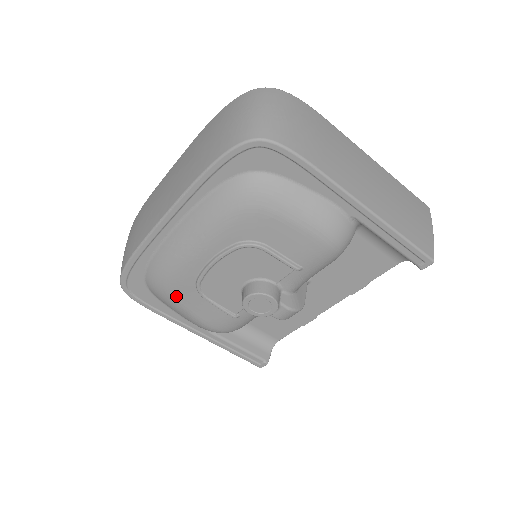
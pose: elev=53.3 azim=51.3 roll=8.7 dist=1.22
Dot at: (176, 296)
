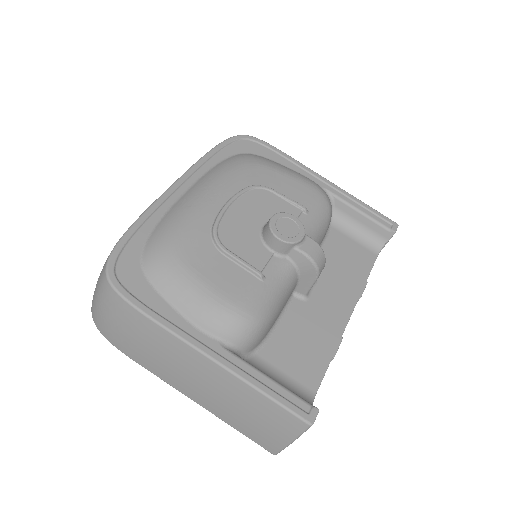
Dot at: (187, 256)
